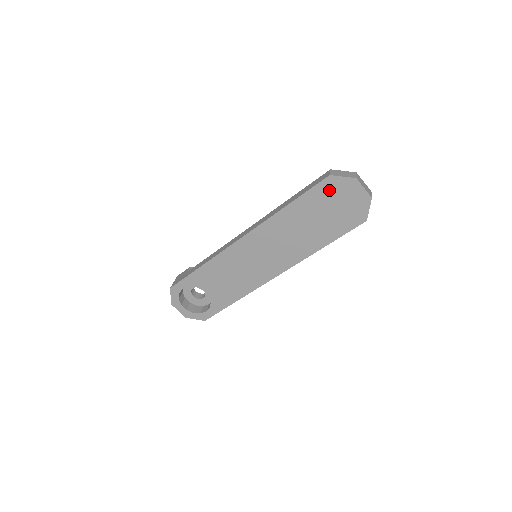
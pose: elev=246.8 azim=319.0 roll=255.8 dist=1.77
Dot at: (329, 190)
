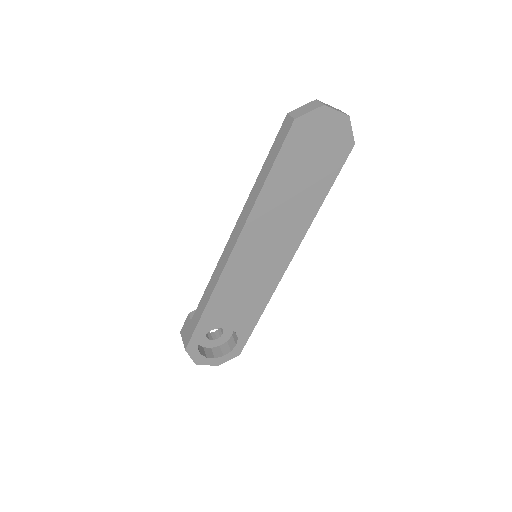
Dot at: (301, 136)
